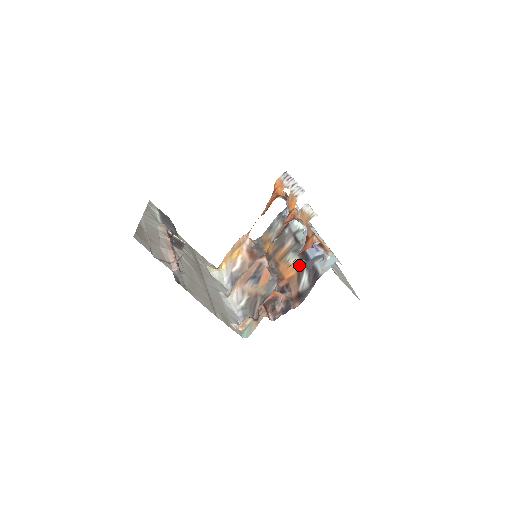
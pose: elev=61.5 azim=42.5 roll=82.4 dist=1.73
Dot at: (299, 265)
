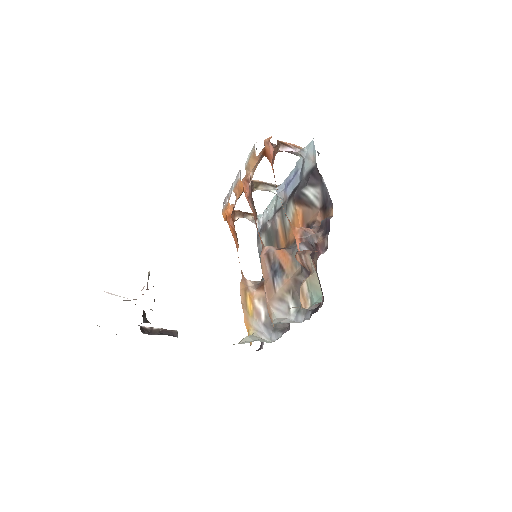
Dot at: (296, 200)
